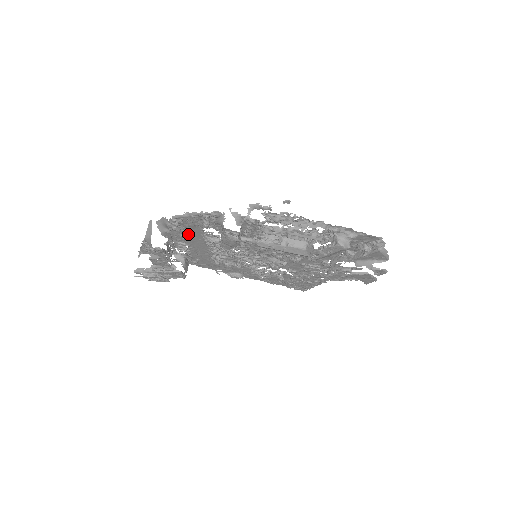
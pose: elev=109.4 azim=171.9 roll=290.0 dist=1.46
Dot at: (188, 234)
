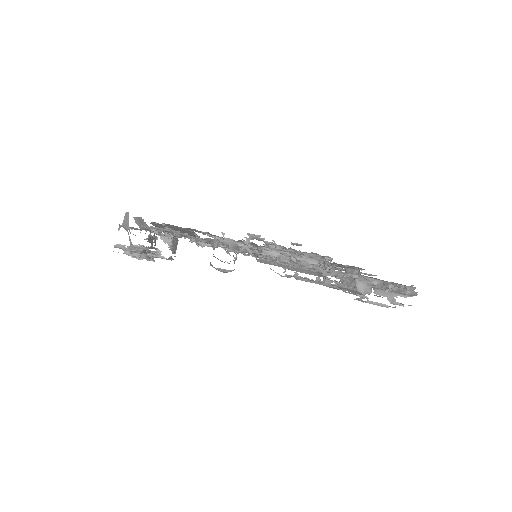
Dot at: (174, 228)
